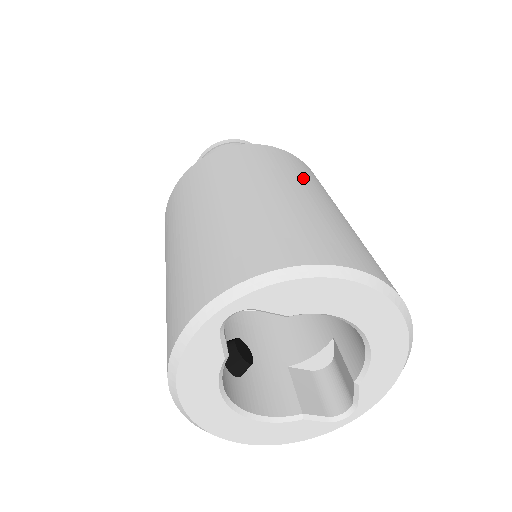
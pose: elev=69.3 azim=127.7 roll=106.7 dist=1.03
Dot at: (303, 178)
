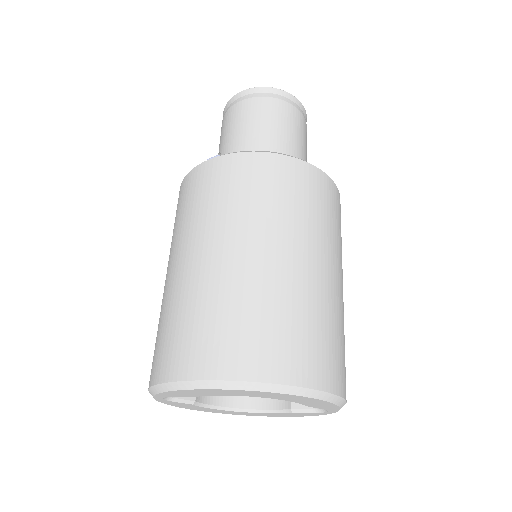
Dot at: (226, 215)
